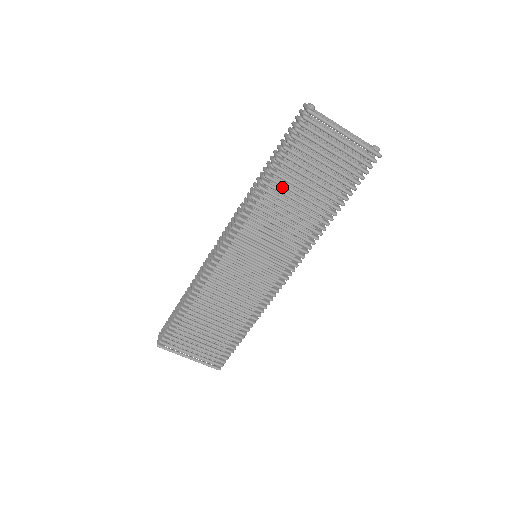
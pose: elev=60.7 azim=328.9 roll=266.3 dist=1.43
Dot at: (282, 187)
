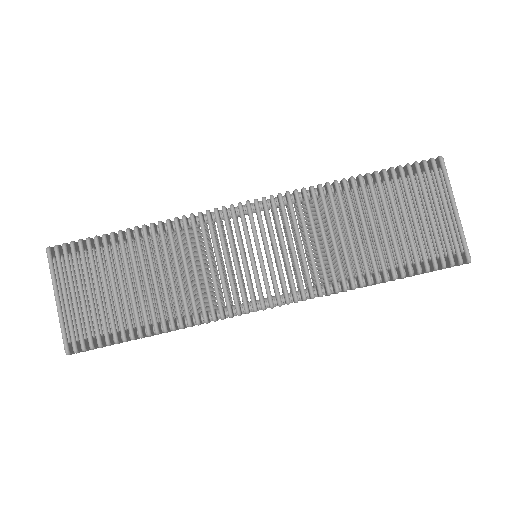
Dot at: occluded
